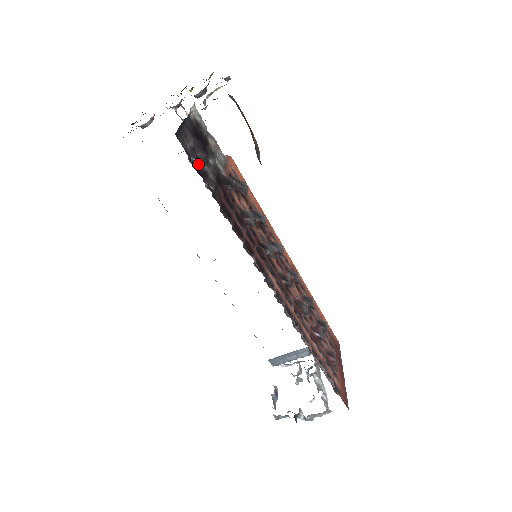
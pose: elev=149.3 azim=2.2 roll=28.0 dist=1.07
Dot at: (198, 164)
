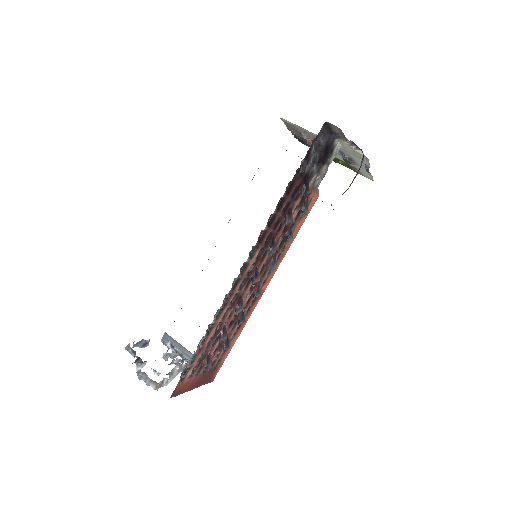
Dot at: (312, 151)
